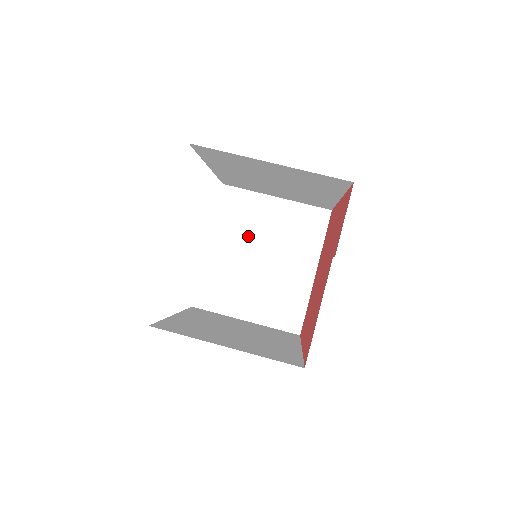
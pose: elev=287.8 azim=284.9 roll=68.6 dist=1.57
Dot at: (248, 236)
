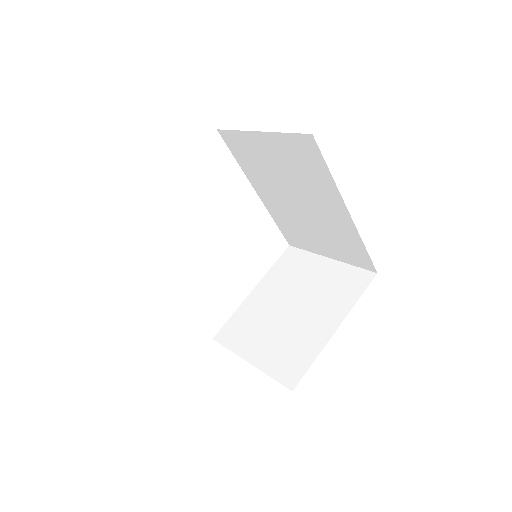
Dot at: (289, 287)
